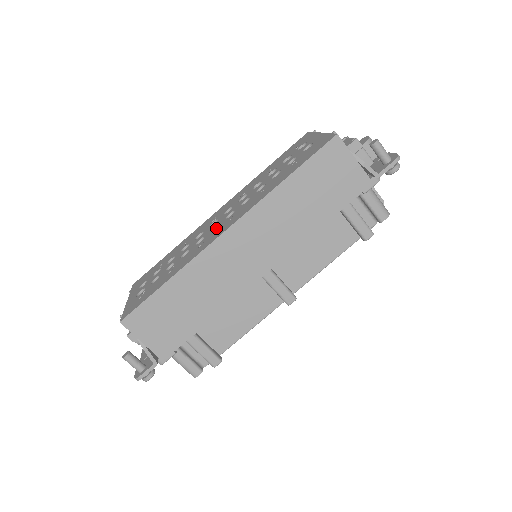
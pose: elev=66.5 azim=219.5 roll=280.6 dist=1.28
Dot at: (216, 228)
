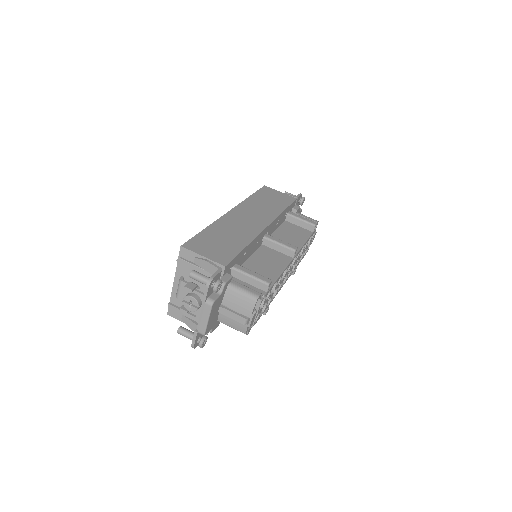
Dot at: occluded
